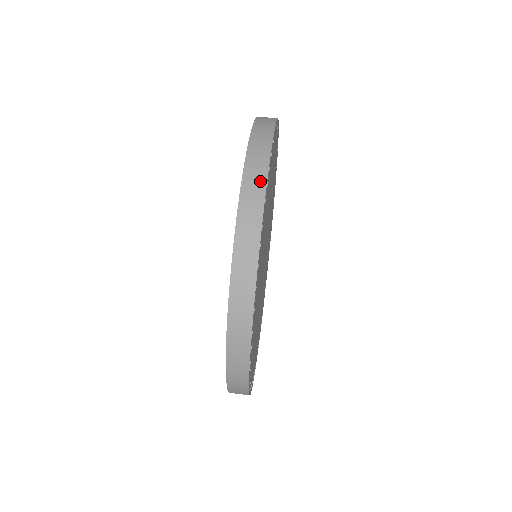
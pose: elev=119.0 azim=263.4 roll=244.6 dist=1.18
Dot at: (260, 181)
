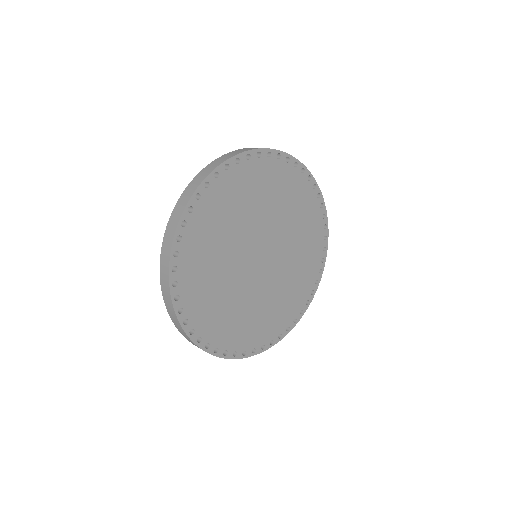
Dot at: (242, 151)
